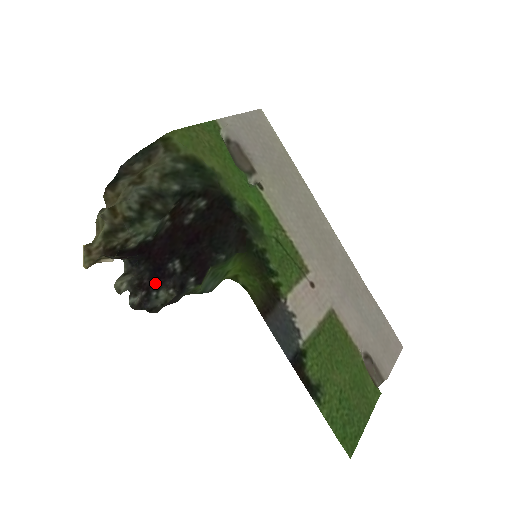
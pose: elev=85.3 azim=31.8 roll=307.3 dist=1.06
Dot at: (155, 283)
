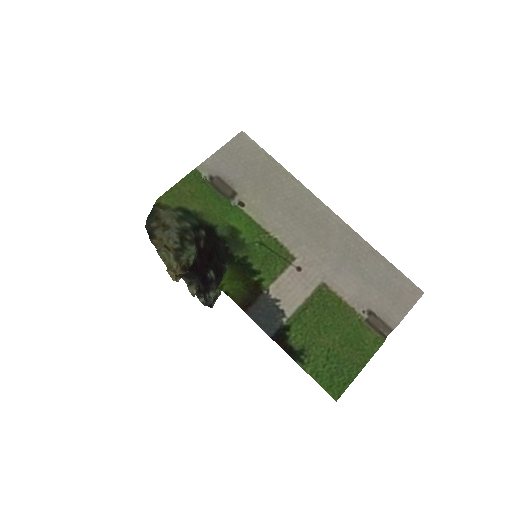
Dot at: (206, 288)
